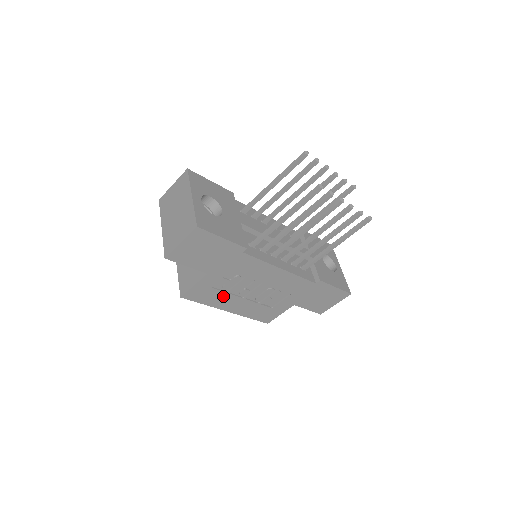
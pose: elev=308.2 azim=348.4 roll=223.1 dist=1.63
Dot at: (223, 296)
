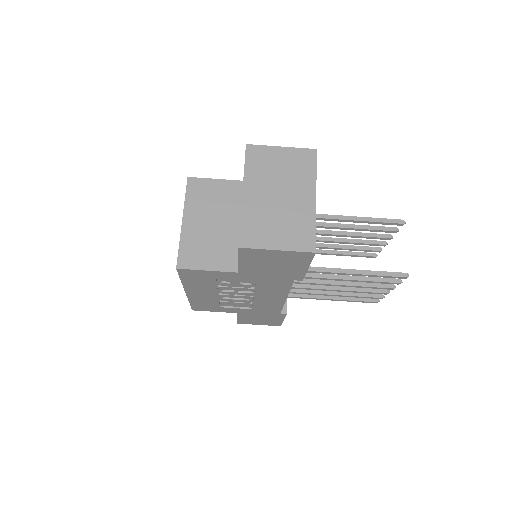
Dot at: (209, 286)
